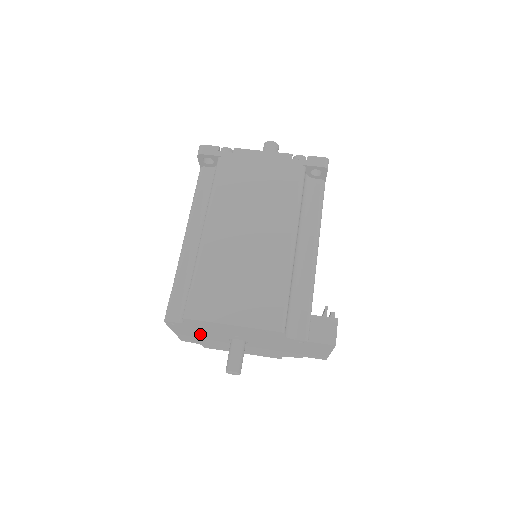
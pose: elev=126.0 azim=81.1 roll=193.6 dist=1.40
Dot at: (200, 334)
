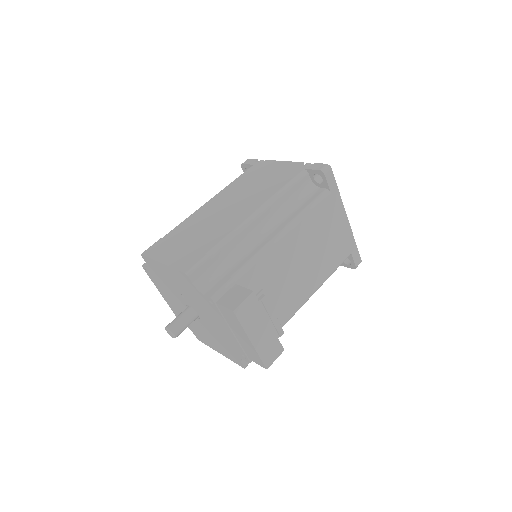
Dot at: (171, 297)
